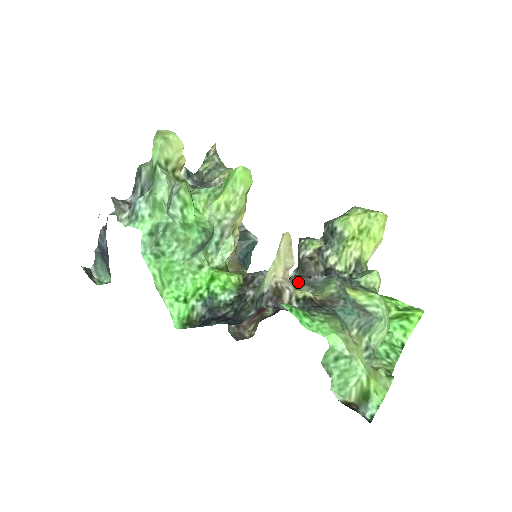
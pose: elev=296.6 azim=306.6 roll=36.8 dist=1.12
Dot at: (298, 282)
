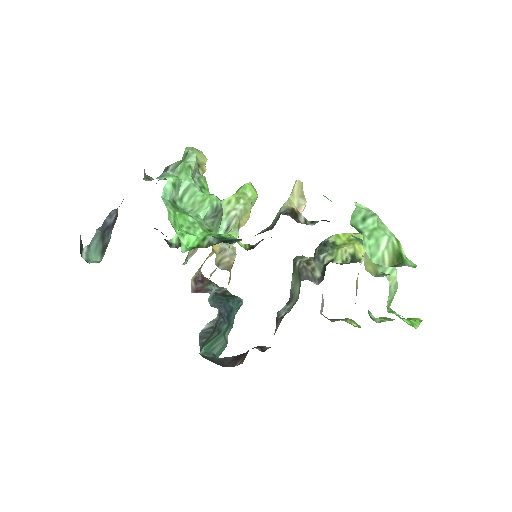
Dot at: occluded
